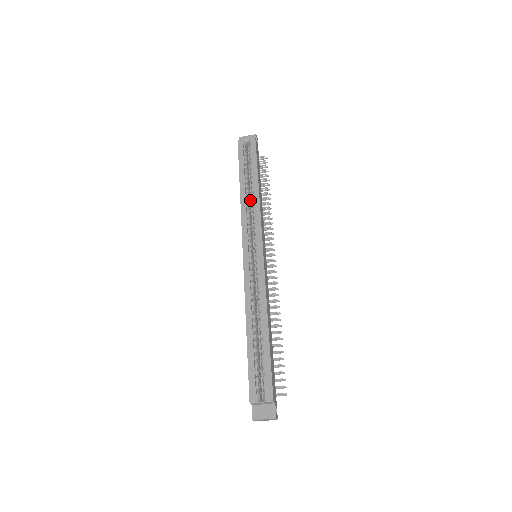
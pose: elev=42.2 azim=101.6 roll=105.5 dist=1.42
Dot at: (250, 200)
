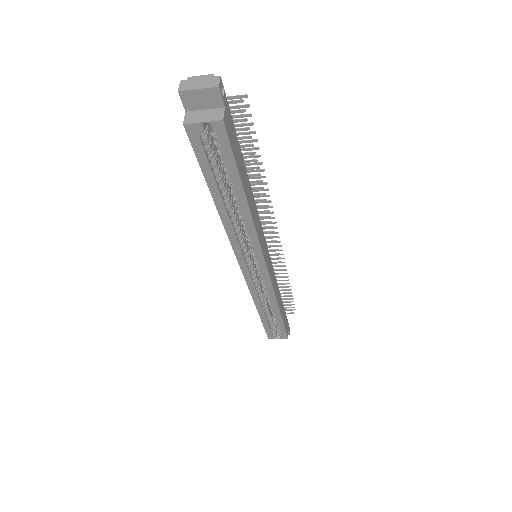
Dot at: (235, 208)
